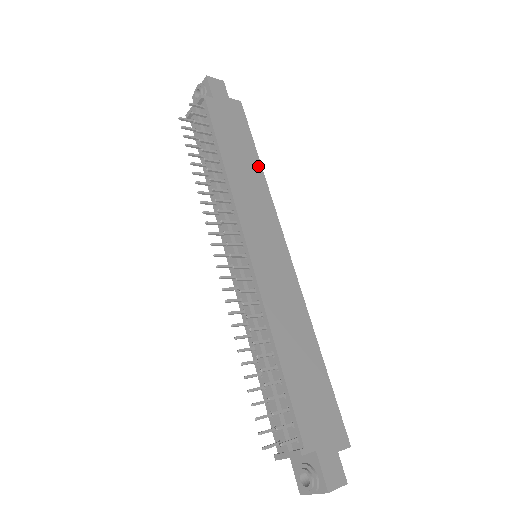
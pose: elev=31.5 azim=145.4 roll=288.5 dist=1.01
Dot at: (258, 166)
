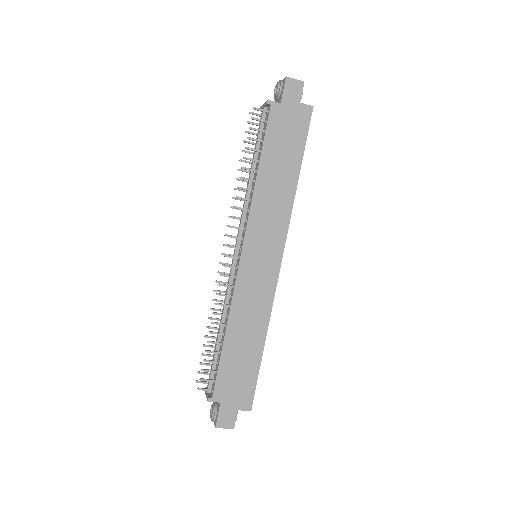
Dot at: (294, 180)
